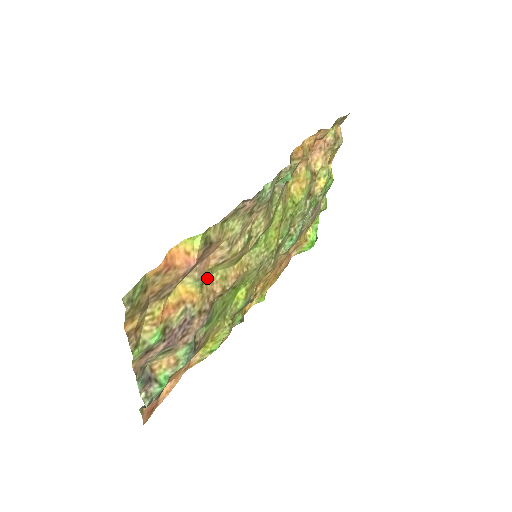
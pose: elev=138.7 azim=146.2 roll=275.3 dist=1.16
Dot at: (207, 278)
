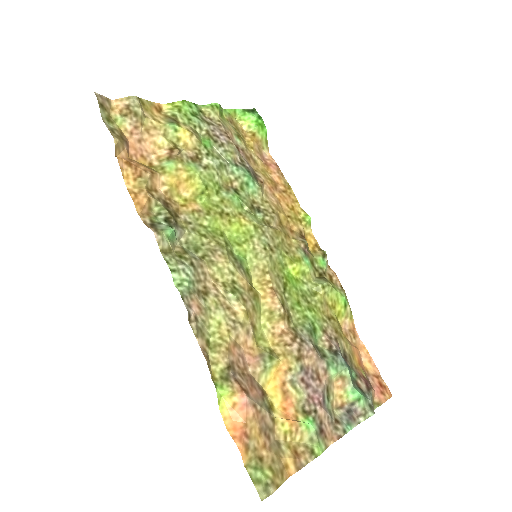
Dot at: (266, 343)
